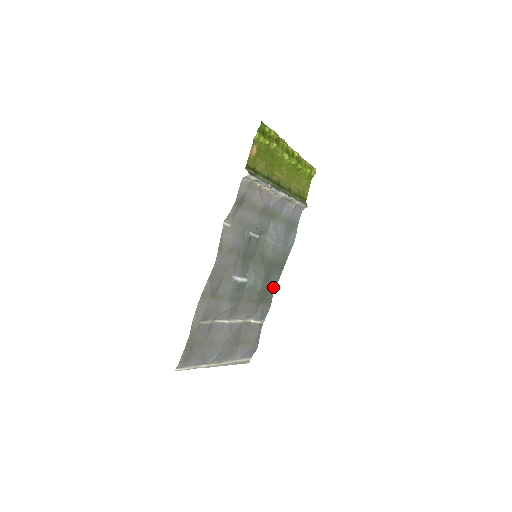
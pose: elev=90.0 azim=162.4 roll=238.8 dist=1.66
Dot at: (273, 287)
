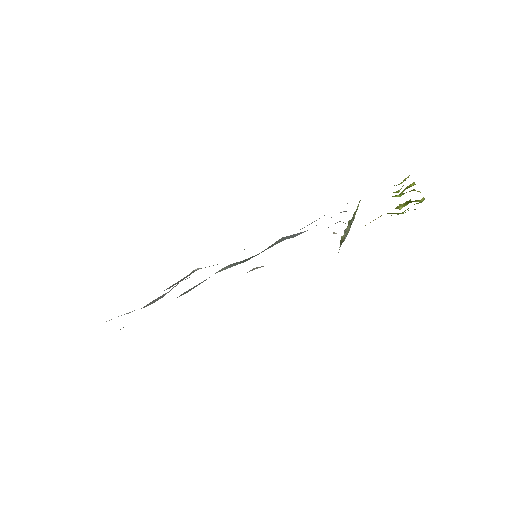
Dot at: occluded
